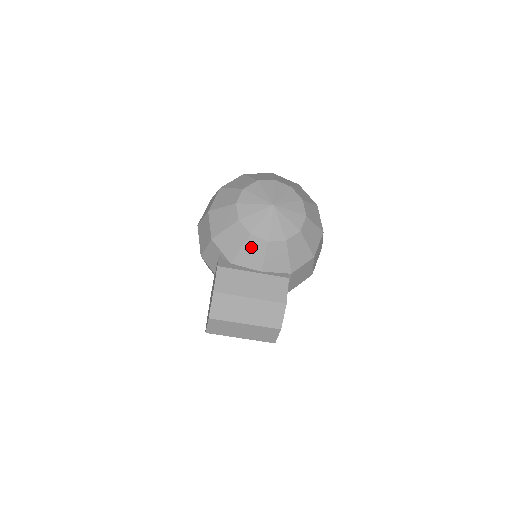
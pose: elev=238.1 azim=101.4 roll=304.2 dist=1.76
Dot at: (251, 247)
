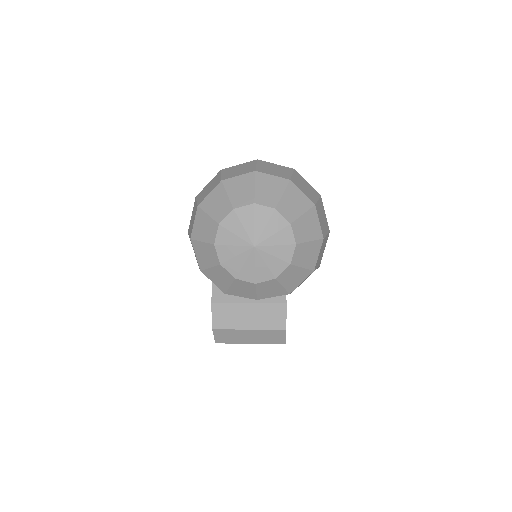
Dot at: (240, 286)
